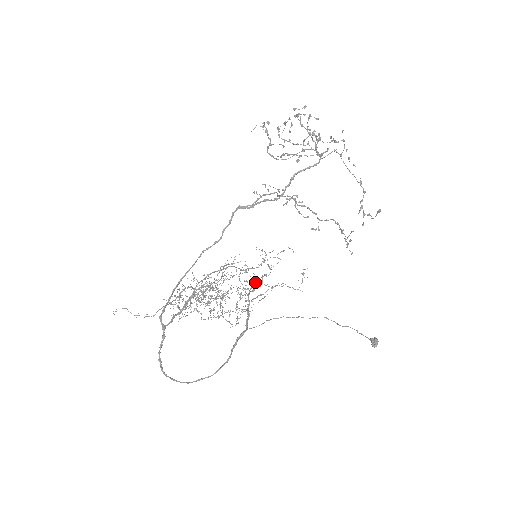
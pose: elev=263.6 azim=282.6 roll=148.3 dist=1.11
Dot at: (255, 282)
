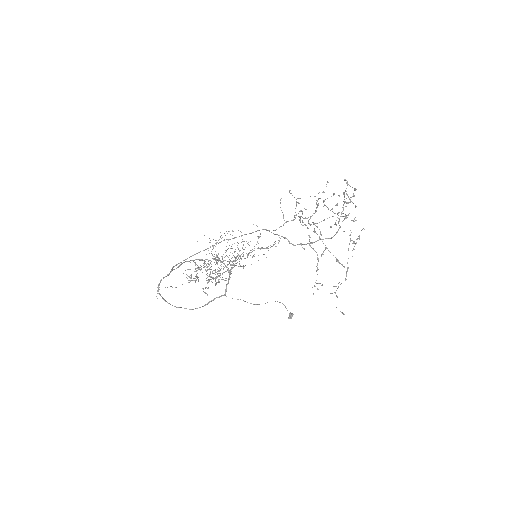
Dot at: occluded
